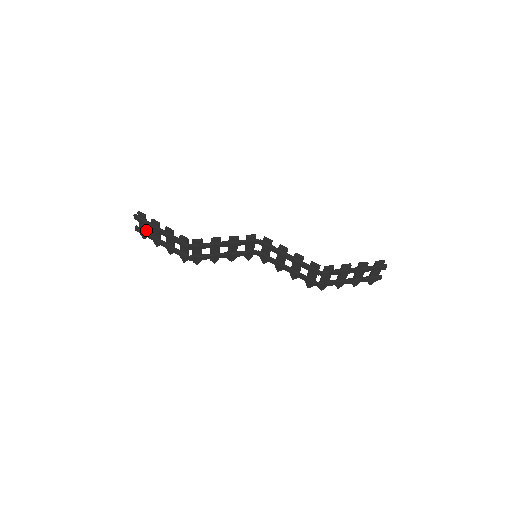
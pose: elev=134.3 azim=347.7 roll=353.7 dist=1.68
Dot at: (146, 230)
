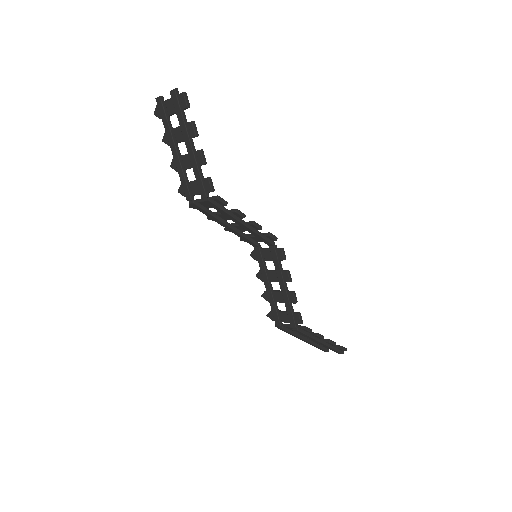
Dot at: (170, 115)
